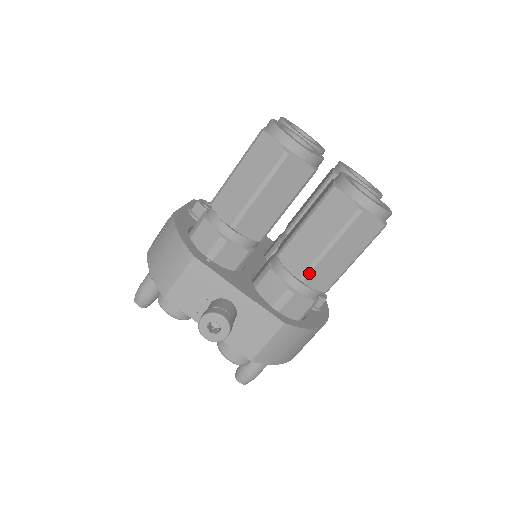
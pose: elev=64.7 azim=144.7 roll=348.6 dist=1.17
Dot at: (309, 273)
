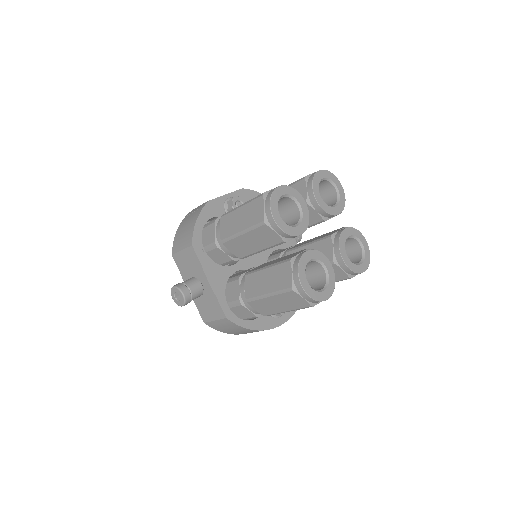
Dot at: (252, 301)
